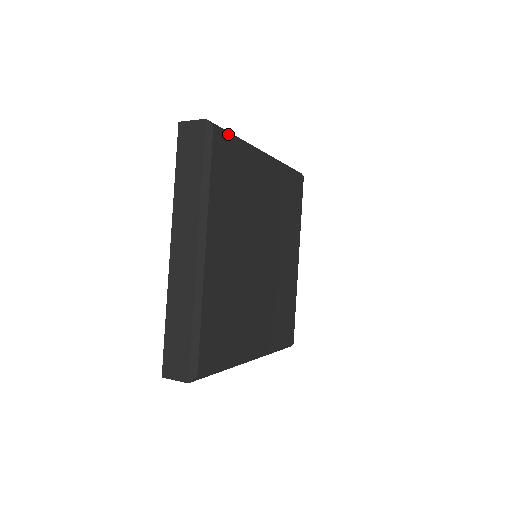
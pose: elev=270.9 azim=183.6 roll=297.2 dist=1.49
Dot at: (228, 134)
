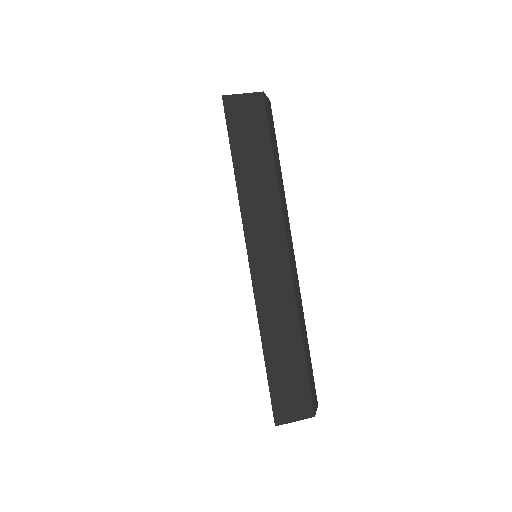
Dot at: occluded
